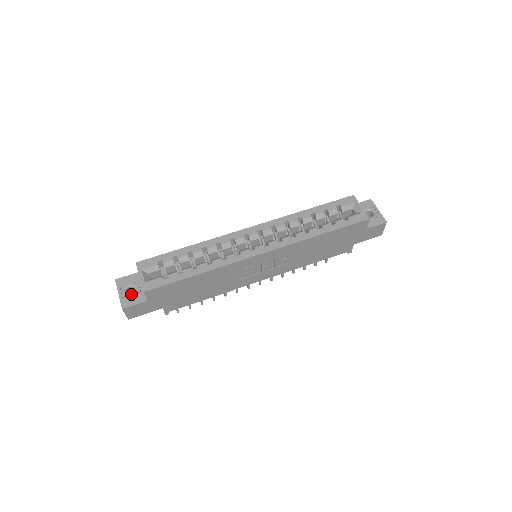
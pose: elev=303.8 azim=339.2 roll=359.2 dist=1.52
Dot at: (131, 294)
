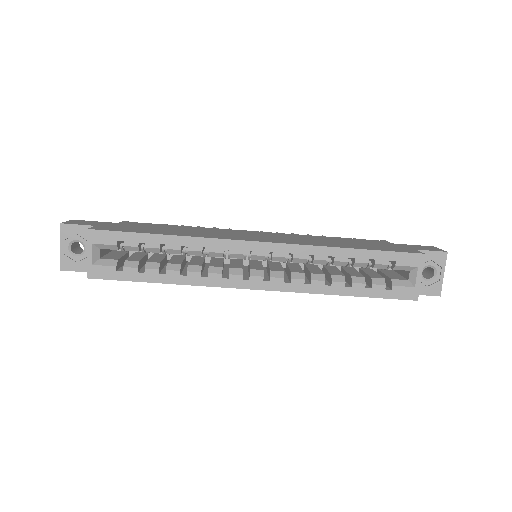
Dot at: occluded
